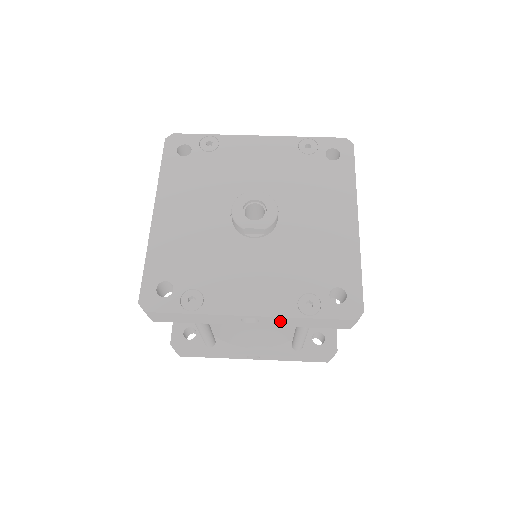
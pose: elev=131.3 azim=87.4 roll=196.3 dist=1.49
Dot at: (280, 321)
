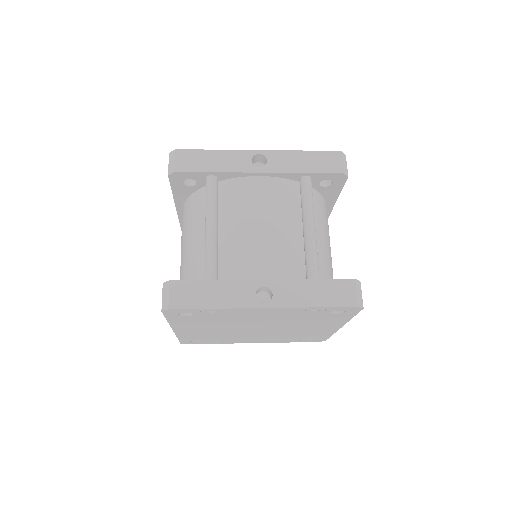
Dot at: (284, 160)
